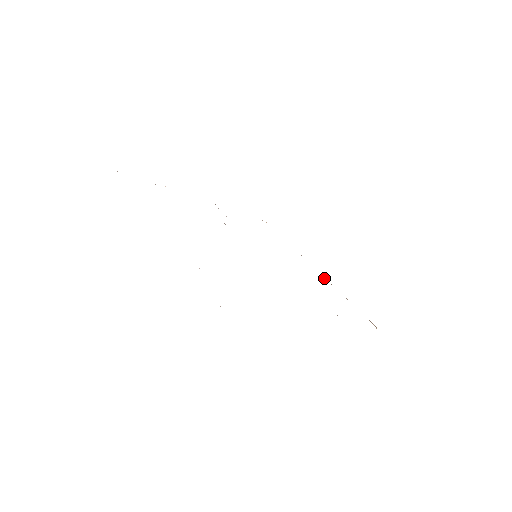
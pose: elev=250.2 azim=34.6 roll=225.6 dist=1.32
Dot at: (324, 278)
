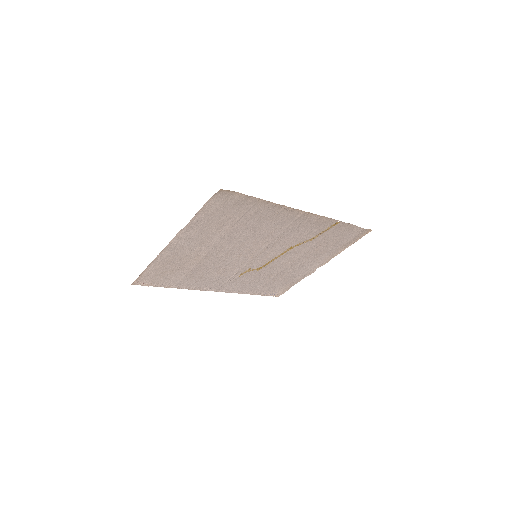
Dot at: (327, 262)
